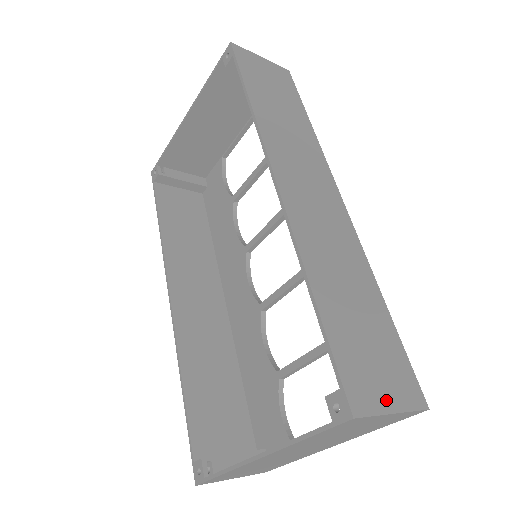
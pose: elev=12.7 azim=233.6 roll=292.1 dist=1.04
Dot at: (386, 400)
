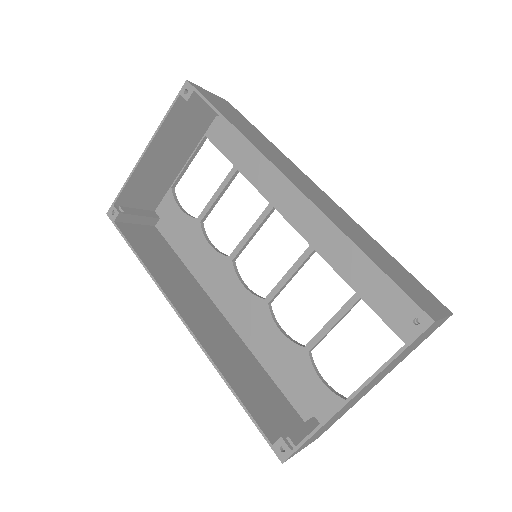
Dot at: (436, 310)
